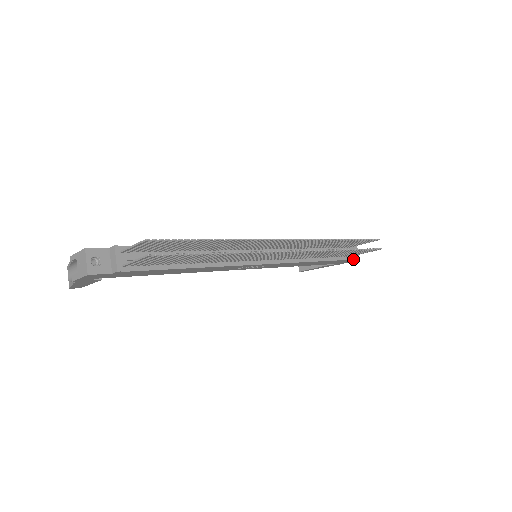
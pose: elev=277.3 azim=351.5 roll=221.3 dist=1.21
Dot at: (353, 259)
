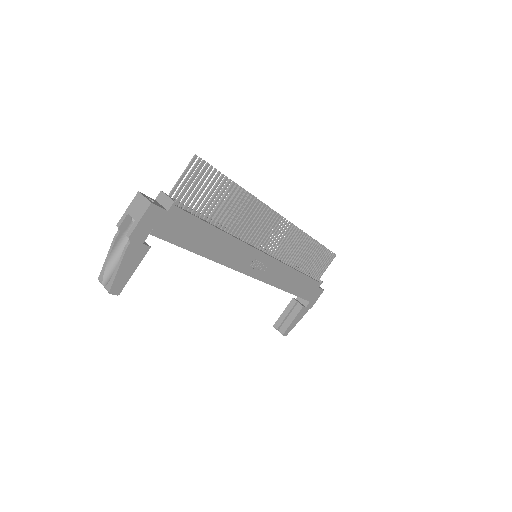
Dot at: (320, 283)
